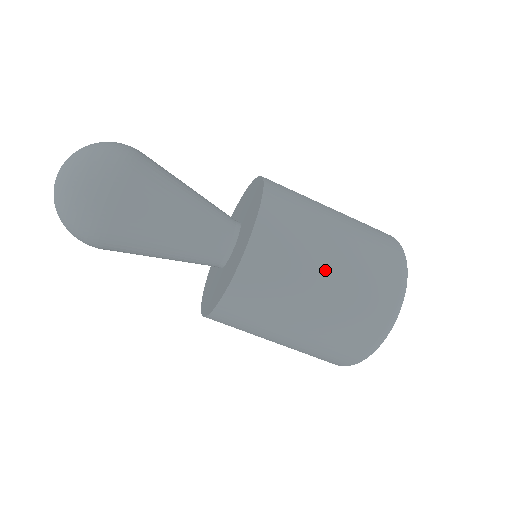
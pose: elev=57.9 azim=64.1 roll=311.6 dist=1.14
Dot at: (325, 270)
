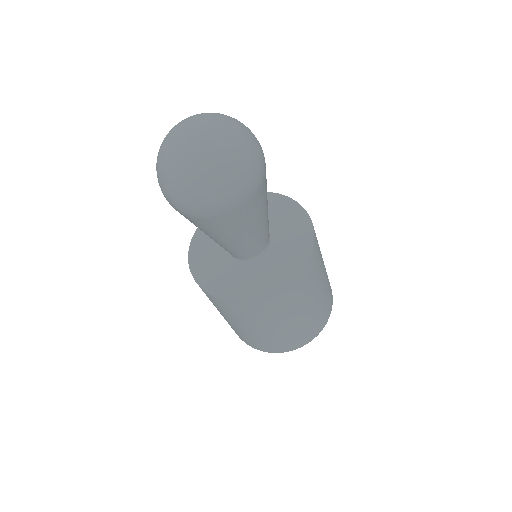
Dot at: (313, 303)
